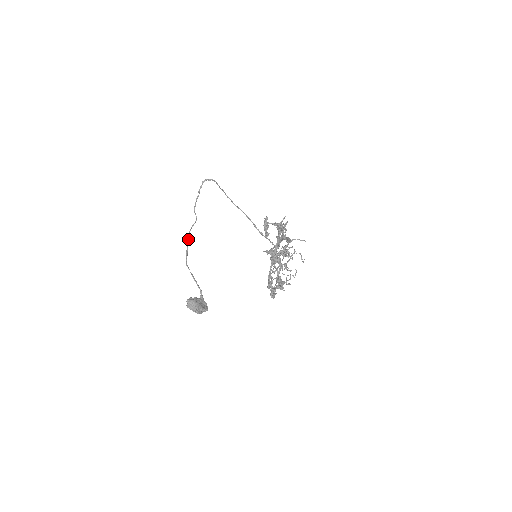
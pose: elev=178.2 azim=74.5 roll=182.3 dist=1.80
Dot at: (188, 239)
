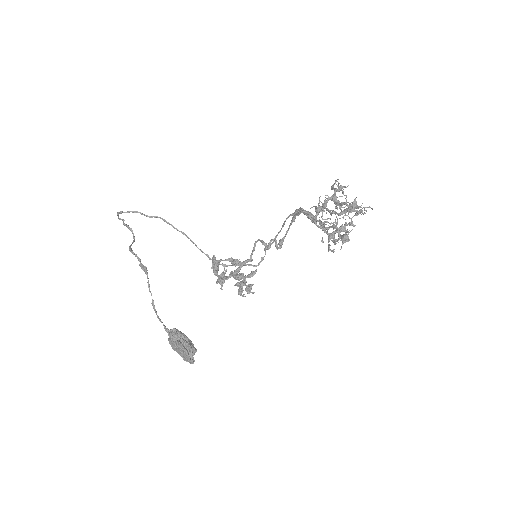
Dot at: occluded
